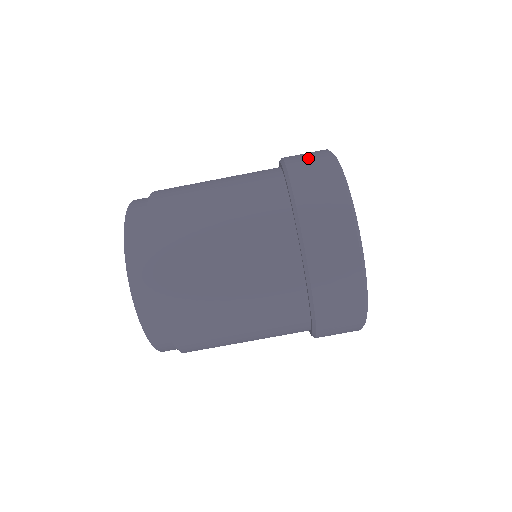
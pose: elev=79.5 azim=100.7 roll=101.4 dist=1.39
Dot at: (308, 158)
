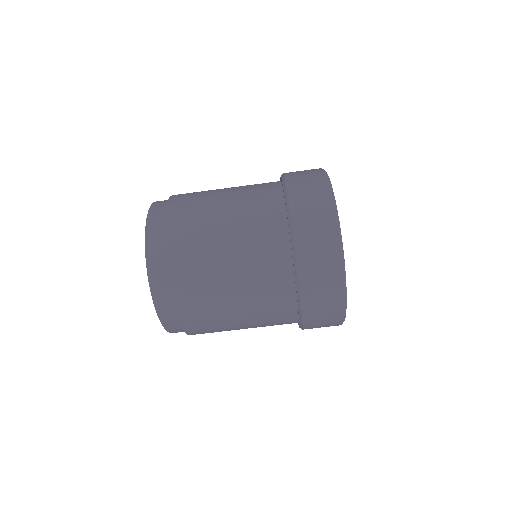
Dot at: (304, 173)
